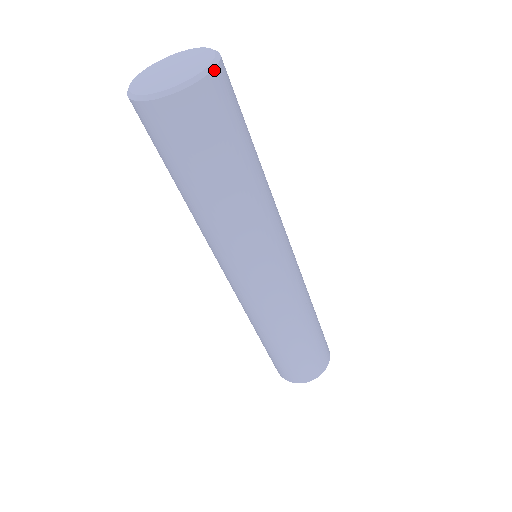
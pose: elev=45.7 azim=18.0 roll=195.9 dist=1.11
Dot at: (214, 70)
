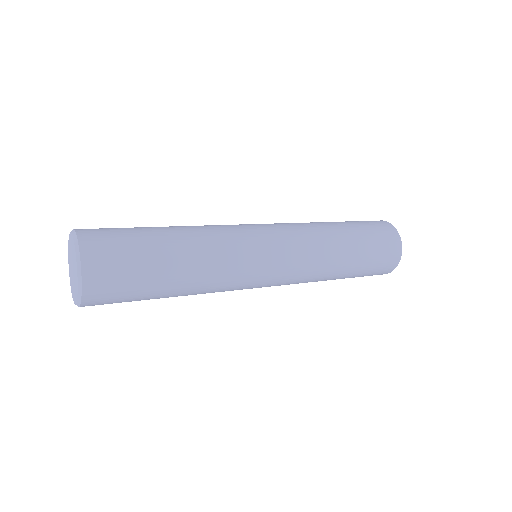
Dot at: (82, 265)
